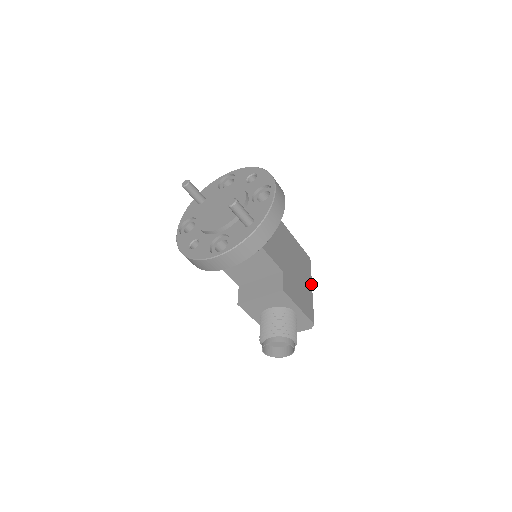
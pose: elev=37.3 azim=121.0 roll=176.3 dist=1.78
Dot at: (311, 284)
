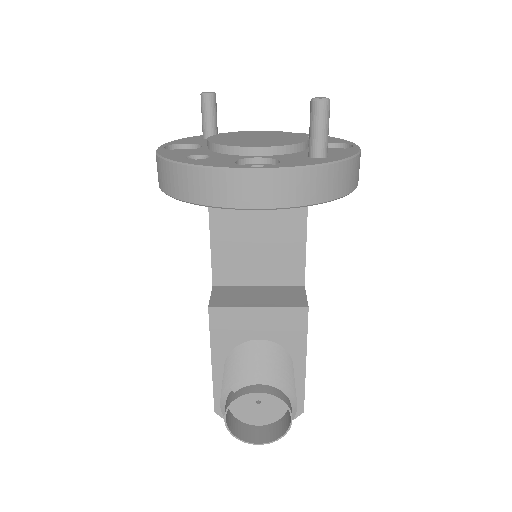
Dot at: occluded
